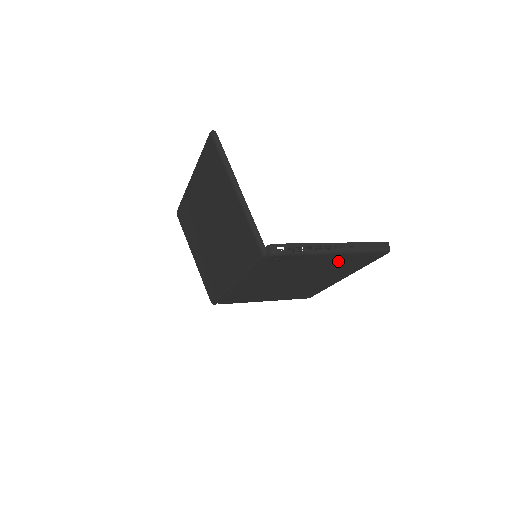
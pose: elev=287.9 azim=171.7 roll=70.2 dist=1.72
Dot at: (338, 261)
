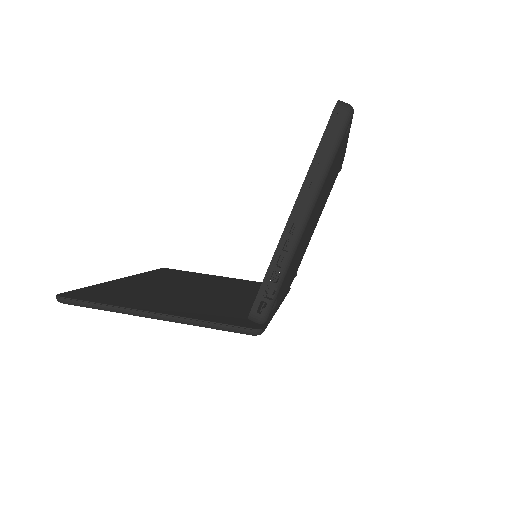
Dot at: (321, 194)
